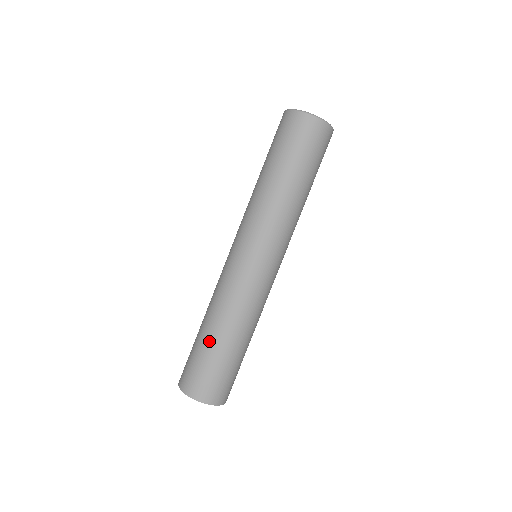
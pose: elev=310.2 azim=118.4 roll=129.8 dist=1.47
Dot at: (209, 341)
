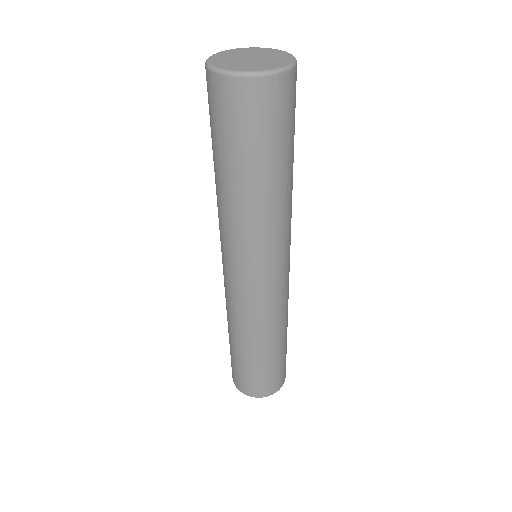
Dot at: (267, 358)
